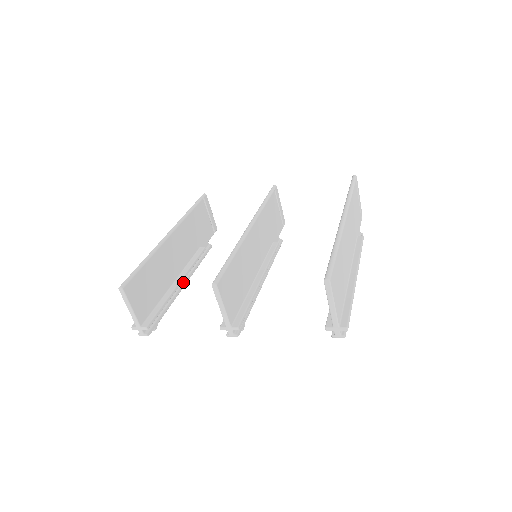
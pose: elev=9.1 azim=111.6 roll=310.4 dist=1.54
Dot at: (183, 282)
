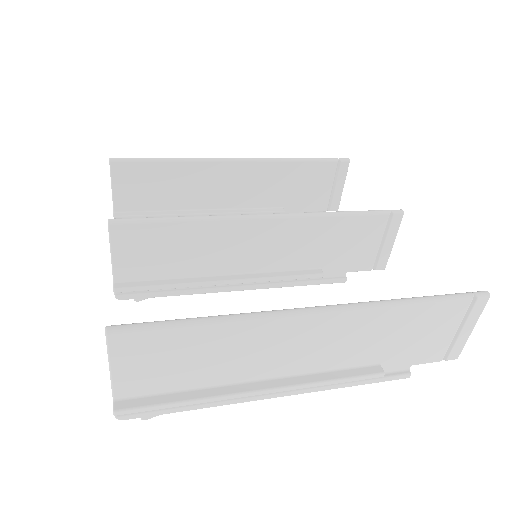
Dot at: occluded
